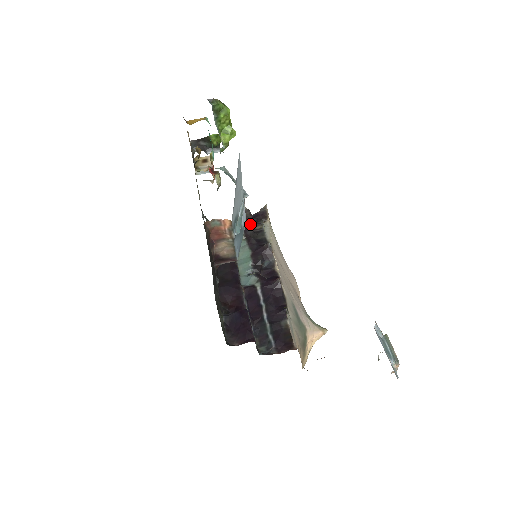
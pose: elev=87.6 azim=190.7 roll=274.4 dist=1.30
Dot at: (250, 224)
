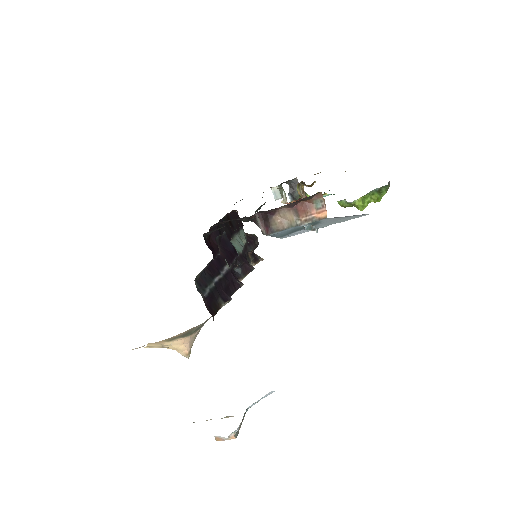
Dot at: (253, 247)
